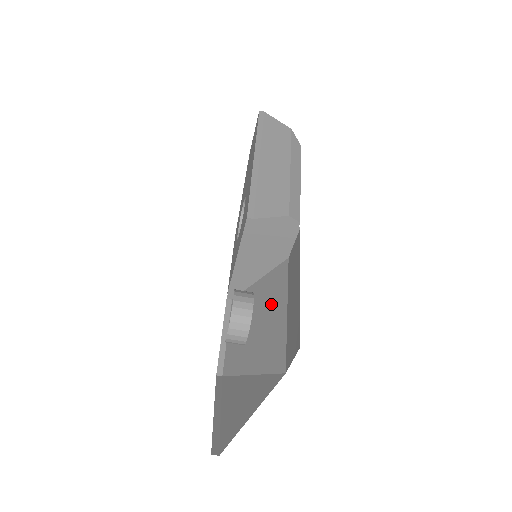
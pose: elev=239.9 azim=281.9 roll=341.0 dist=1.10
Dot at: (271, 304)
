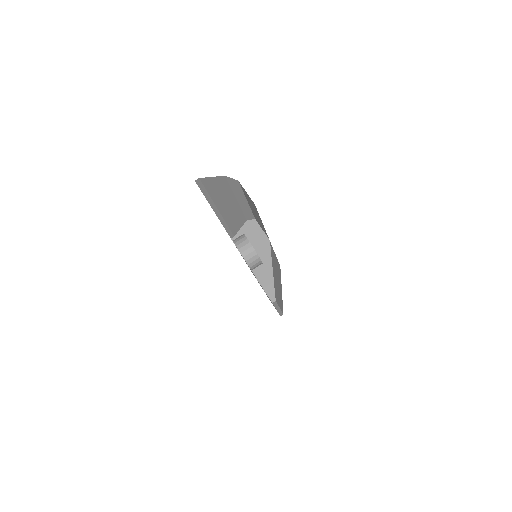
Dot at: occluded
